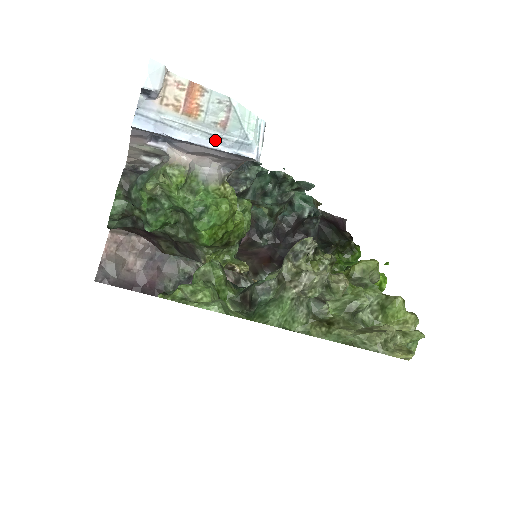
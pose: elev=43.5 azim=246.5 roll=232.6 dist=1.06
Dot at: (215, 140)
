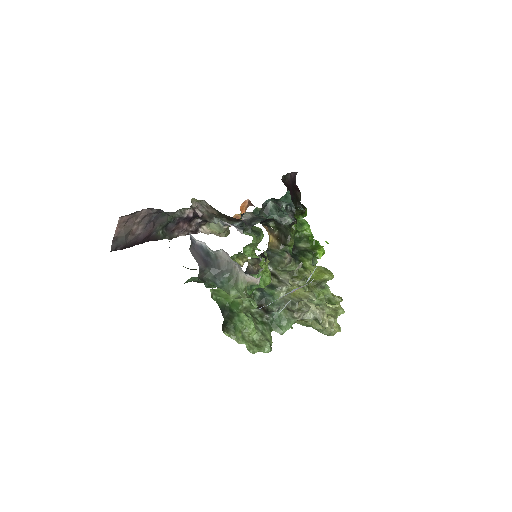
Dot at: occluded
